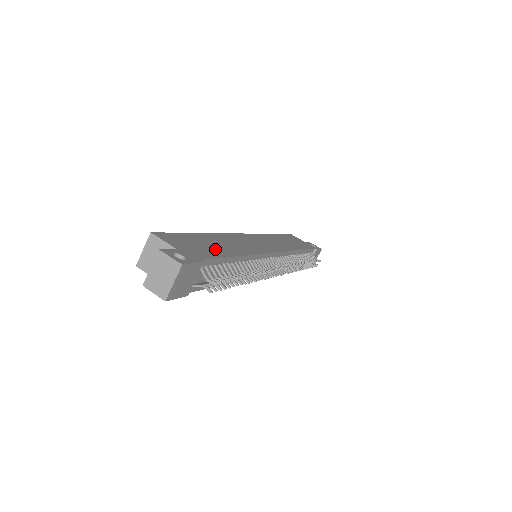
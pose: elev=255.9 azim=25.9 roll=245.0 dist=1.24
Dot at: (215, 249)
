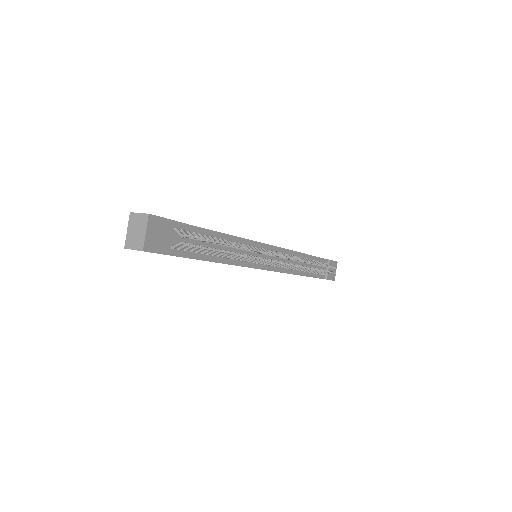
Dot at: occluded
